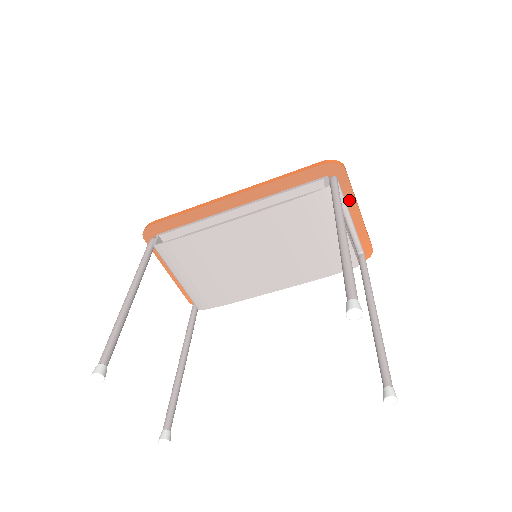
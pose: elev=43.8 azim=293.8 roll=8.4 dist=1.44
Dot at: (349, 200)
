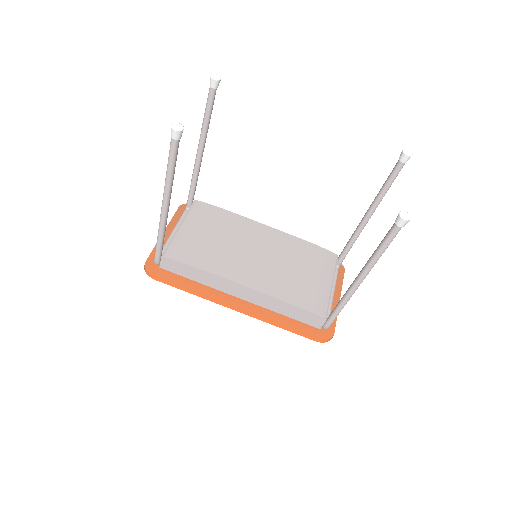
Dot at: (337, 288)
